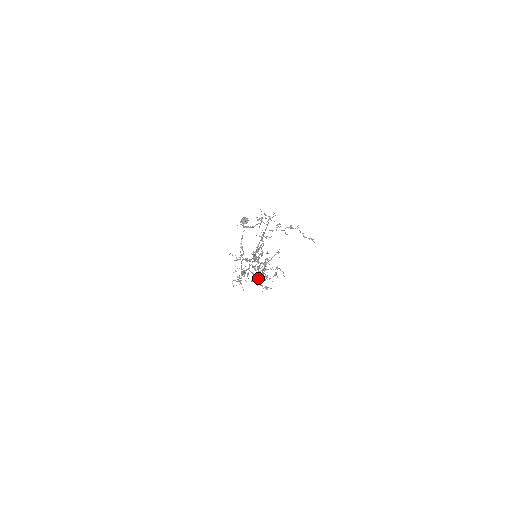
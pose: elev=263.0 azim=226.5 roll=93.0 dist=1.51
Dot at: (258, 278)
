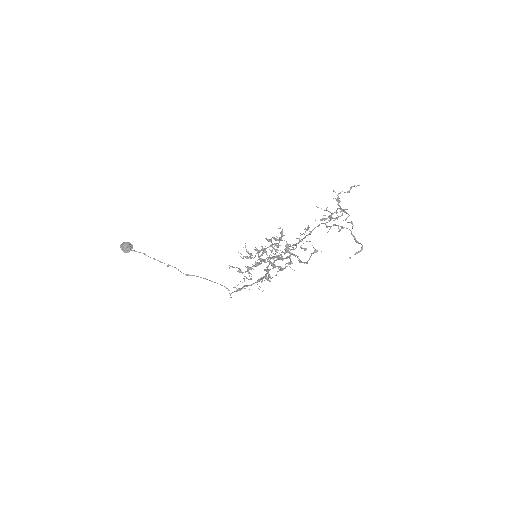
Dot at: occluded
